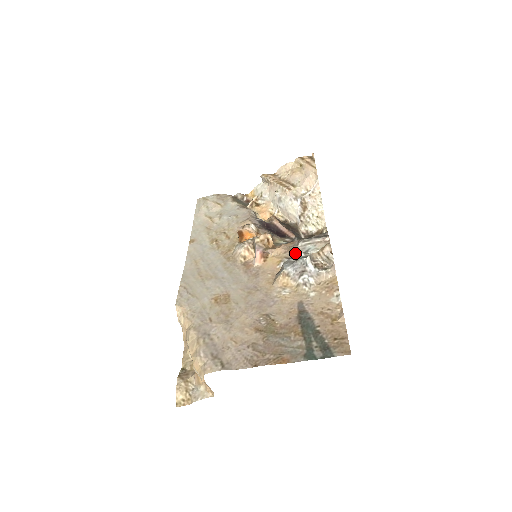
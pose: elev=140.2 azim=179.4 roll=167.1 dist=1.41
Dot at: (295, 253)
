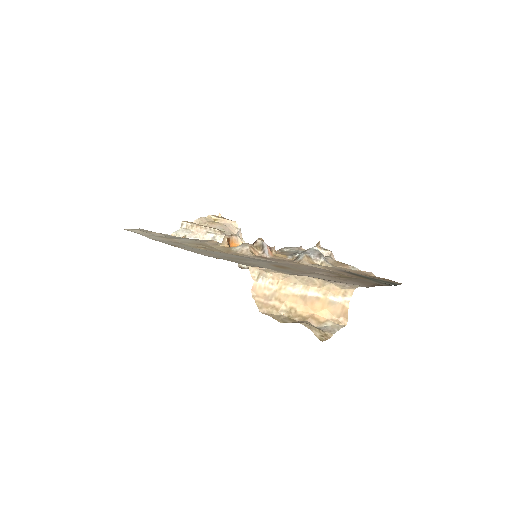
Dot at: (290, 253)
